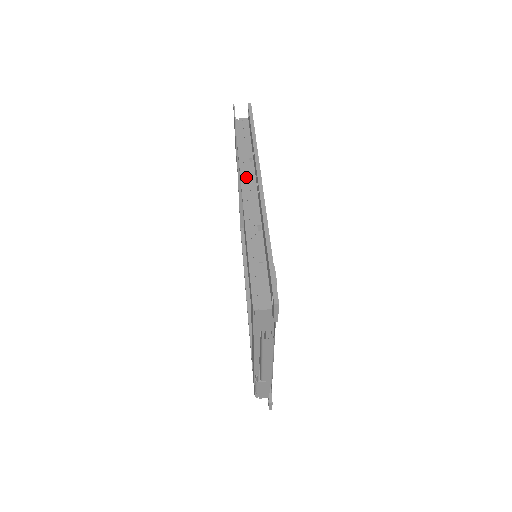
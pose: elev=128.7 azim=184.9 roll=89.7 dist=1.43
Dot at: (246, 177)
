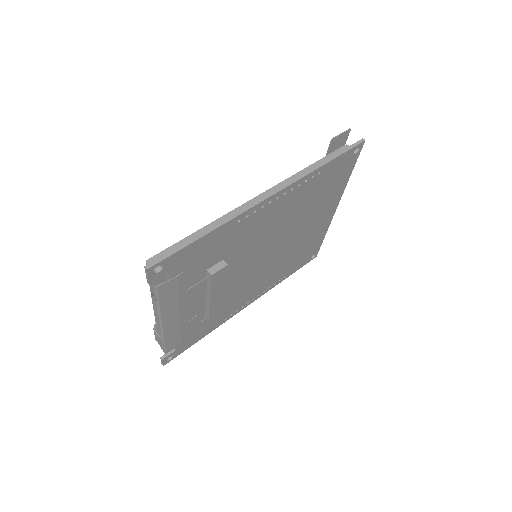
Dot at: occluded
